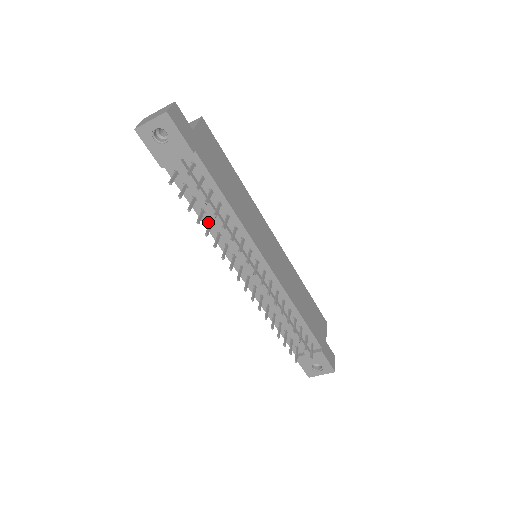
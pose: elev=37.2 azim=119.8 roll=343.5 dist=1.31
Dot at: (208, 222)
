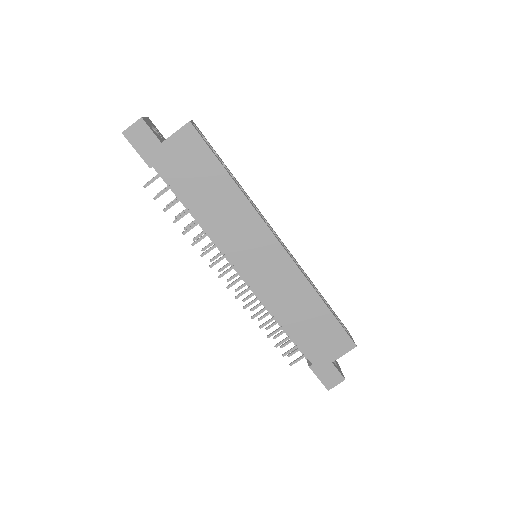
Dot at: occluded
